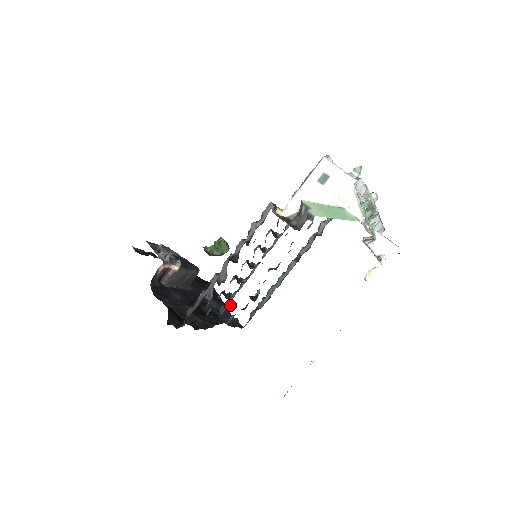
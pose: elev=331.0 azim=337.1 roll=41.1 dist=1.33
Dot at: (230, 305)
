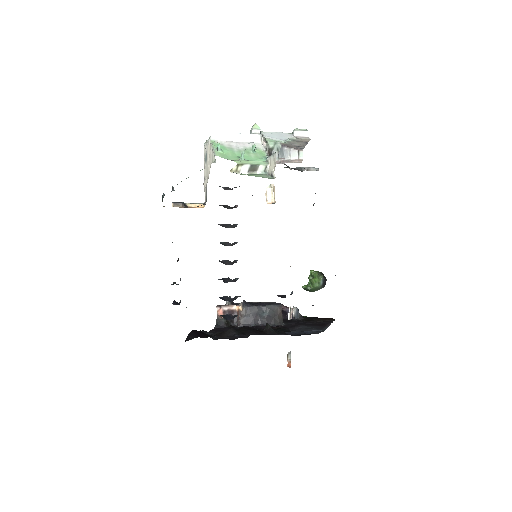
Dot at: occluded
